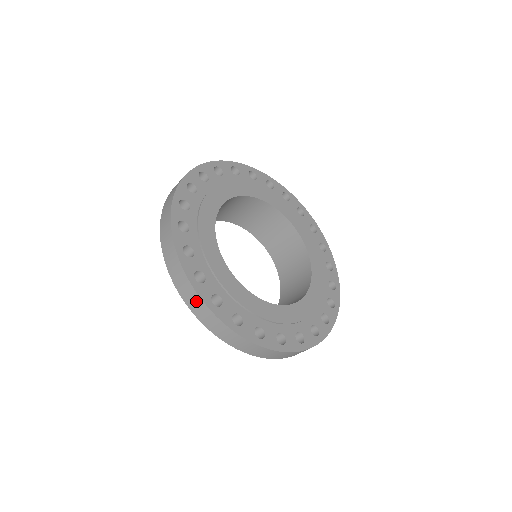
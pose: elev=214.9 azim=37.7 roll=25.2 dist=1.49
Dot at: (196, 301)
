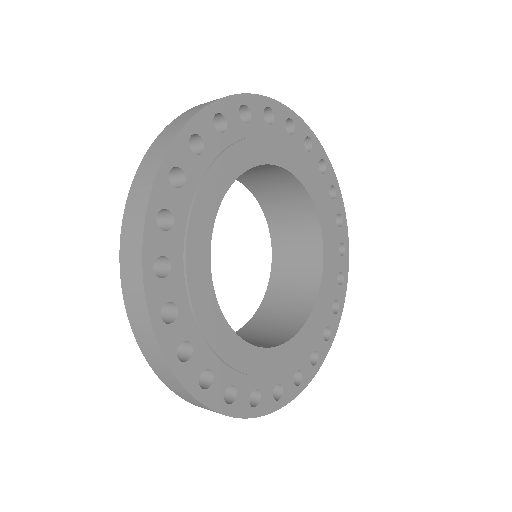
Dot at: occluded
